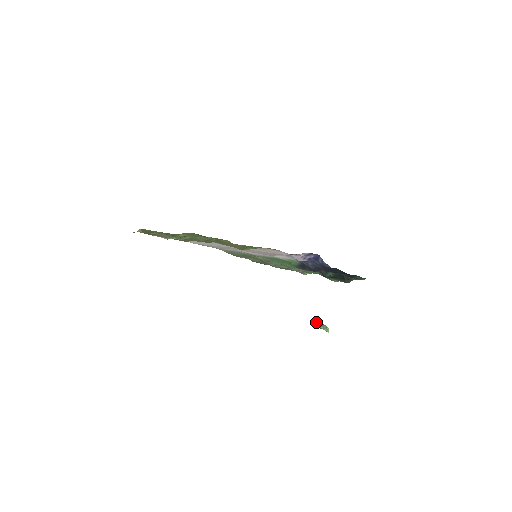
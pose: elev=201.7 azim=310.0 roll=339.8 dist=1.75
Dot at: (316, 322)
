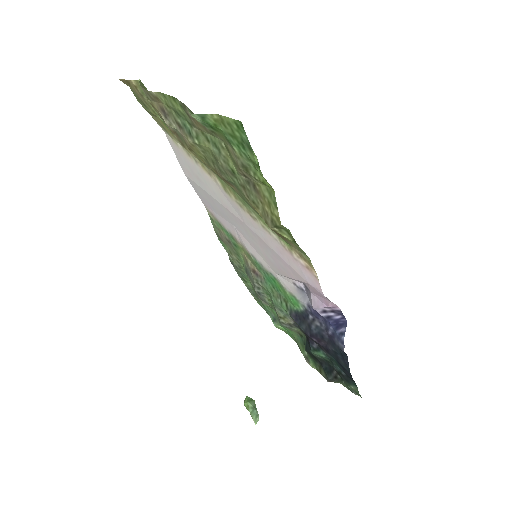
Dot at: (248, 397)
